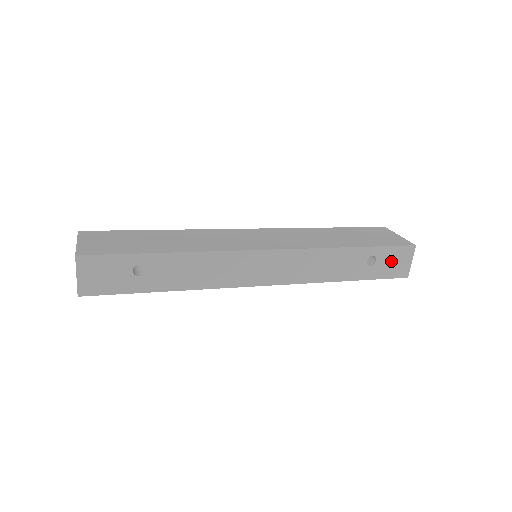
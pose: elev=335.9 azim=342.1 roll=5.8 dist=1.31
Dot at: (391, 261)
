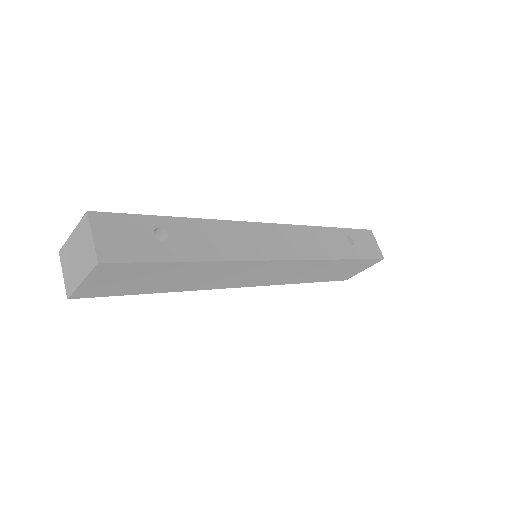
Dot at: (364, 243)
